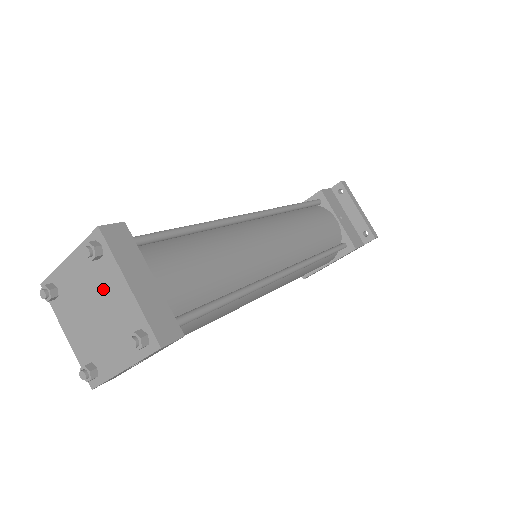
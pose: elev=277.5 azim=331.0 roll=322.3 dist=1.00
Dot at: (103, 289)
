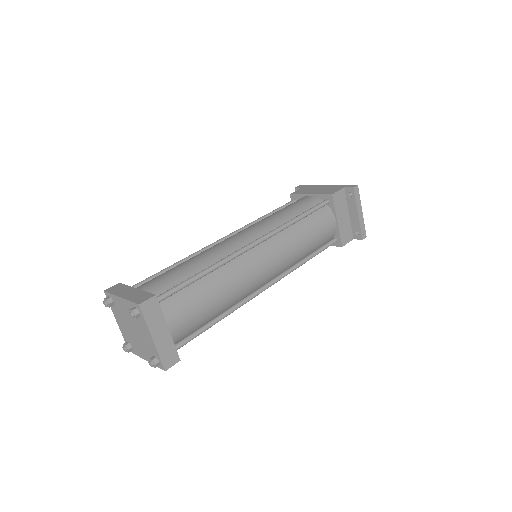
Dot at: (139, 327)
